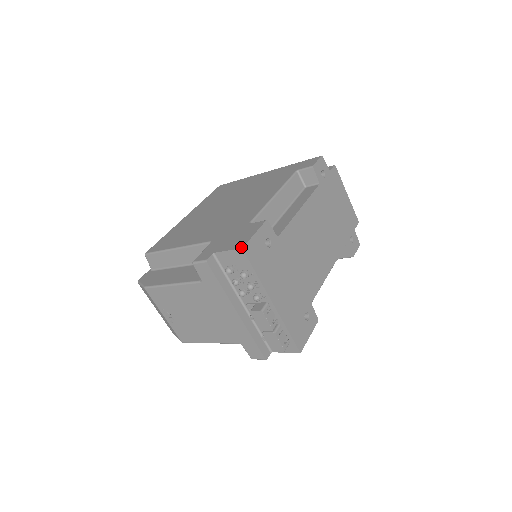
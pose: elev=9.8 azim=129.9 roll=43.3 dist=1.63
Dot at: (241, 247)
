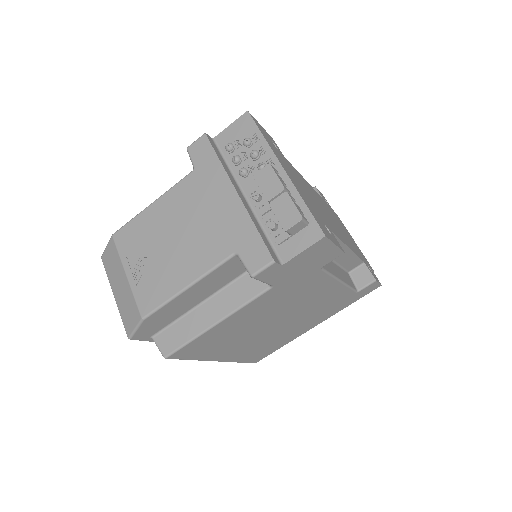
Dot at: (246, 113)
